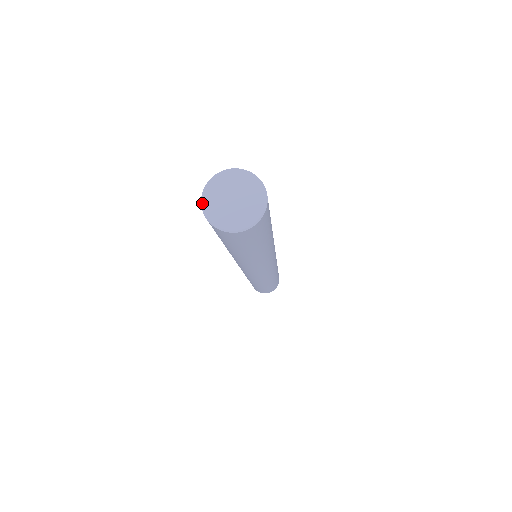
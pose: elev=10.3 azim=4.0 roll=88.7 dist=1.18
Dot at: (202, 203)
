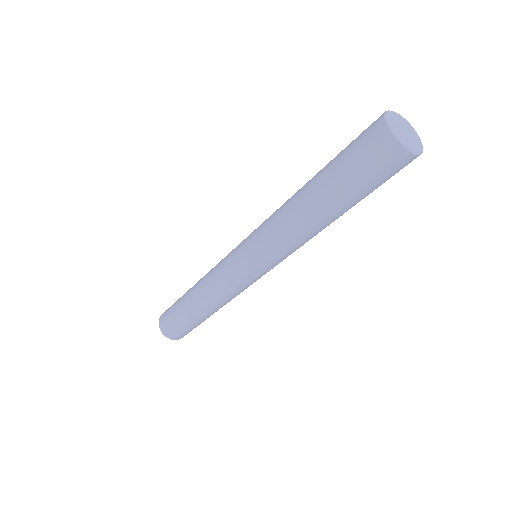
Dot at: (392, 130)
